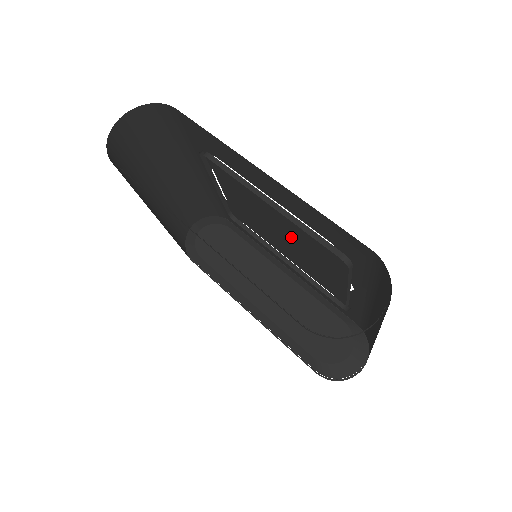
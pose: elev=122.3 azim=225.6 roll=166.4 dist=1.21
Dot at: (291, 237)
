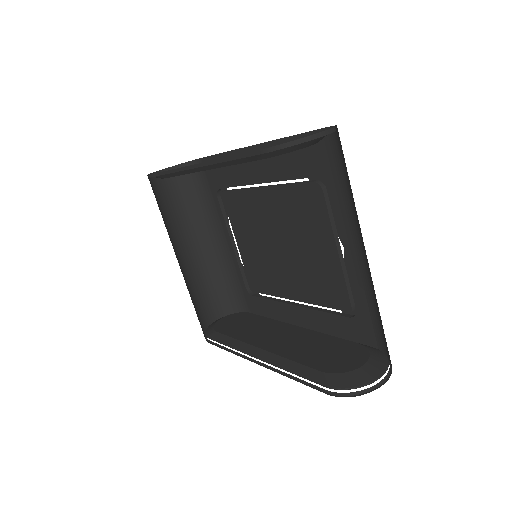
Dot at: (288, 236)
